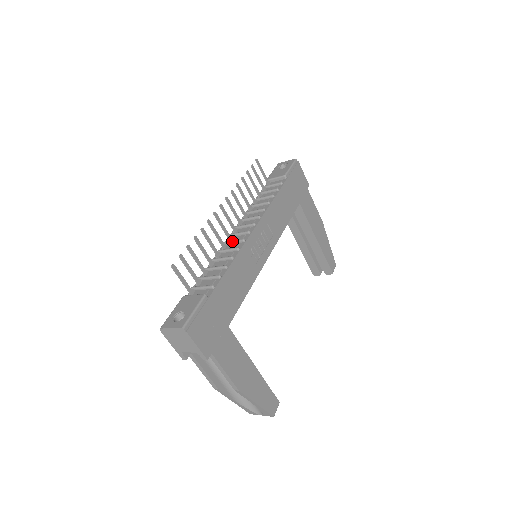
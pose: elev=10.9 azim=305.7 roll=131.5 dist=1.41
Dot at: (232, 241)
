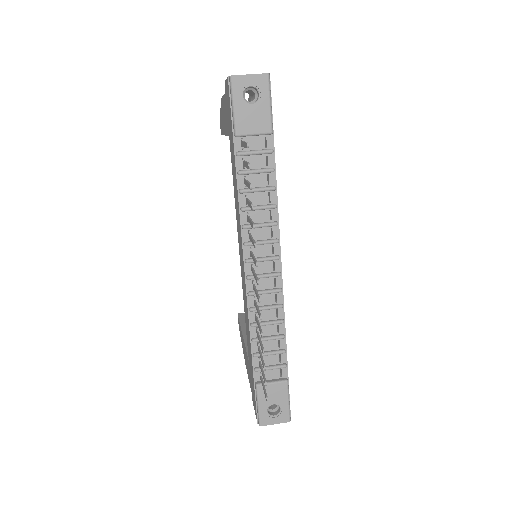
Dot at: (264, 294)
